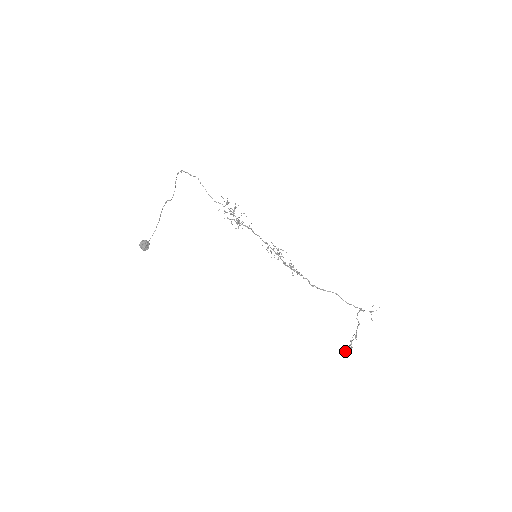
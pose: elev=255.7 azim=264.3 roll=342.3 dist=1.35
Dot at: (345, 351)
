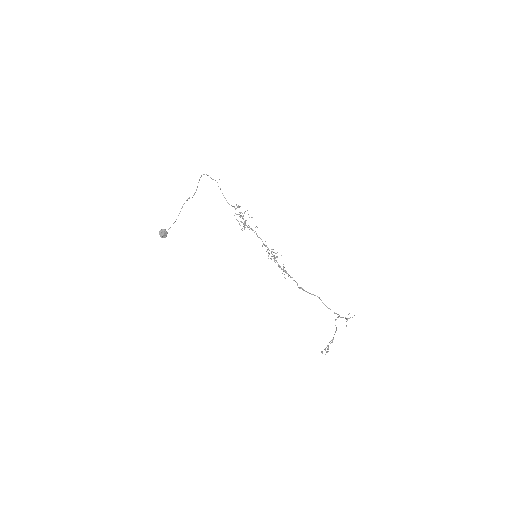
Dot at: occluded
